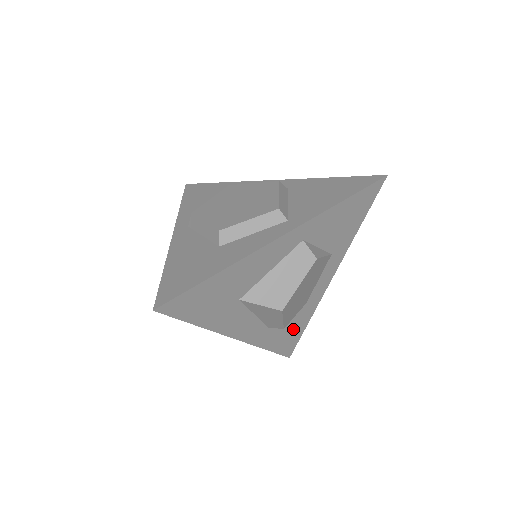
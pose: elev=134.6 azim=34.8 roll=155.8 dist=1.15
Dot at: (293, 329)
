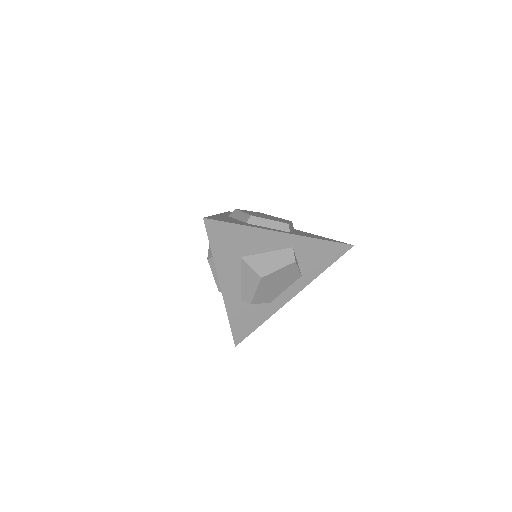
Dot at: (251, 319)
